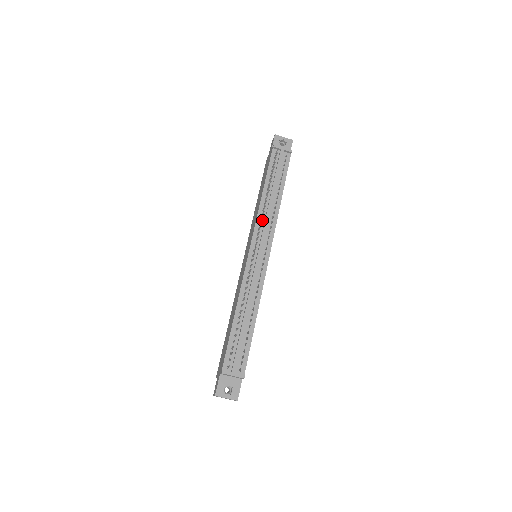
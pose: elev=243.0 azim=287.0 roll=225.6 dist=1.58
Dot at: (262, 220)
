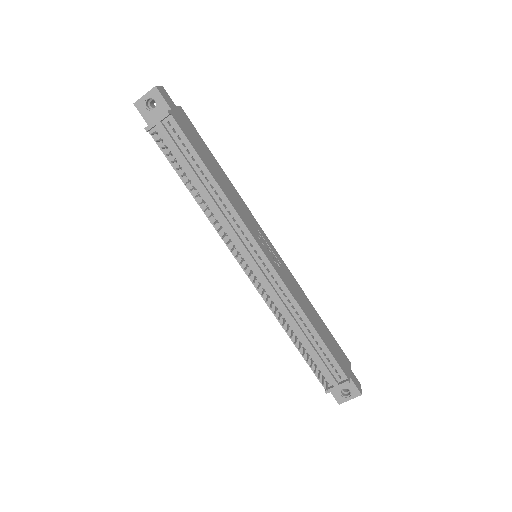
Dot at: occluded
